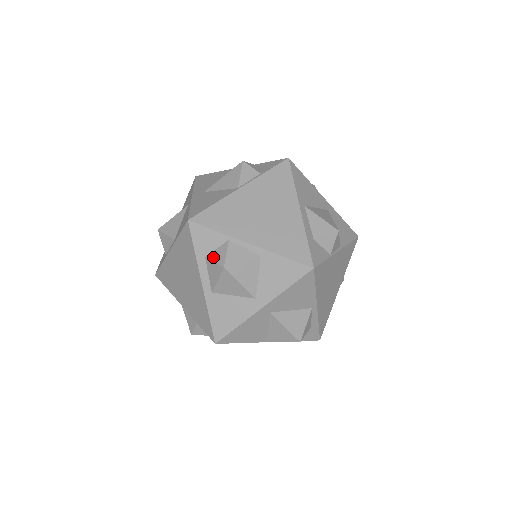
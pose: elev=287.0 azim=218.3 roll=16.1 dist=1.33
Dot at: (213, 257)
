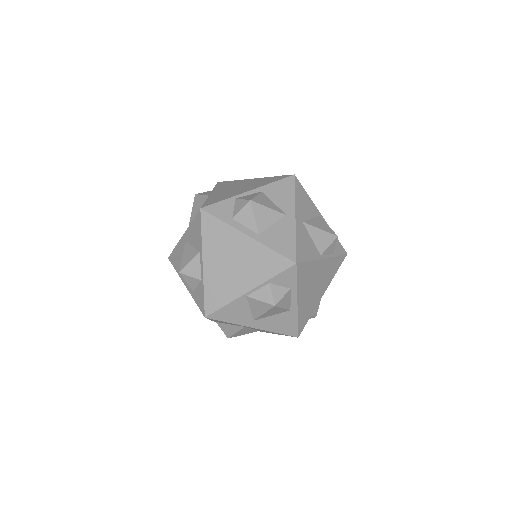
Dot at: (237, 211)
